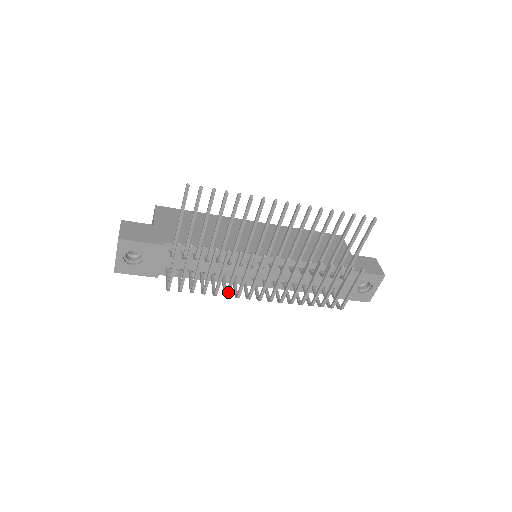
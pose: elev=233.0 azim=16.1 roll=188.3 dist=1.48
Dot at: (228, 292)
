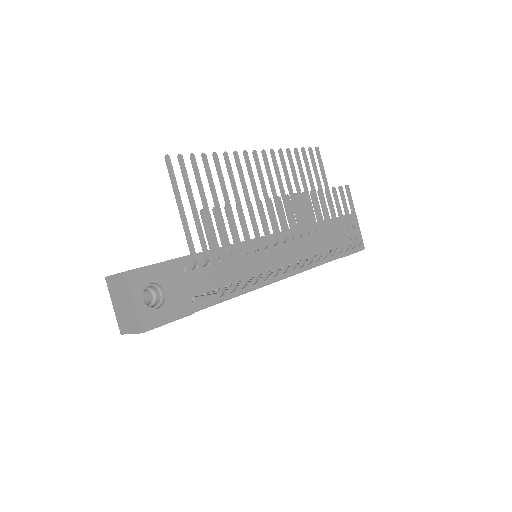
Dot at: (276, 262)
